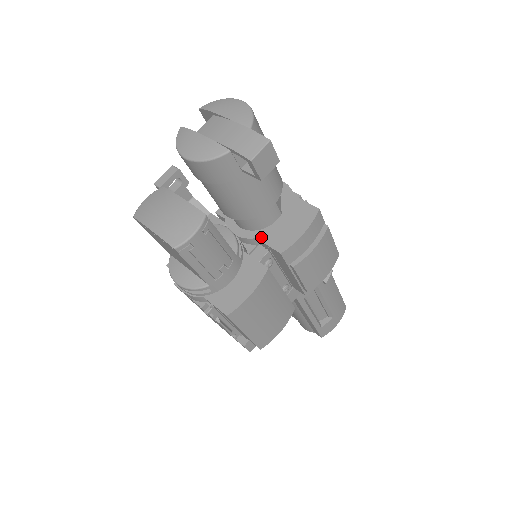
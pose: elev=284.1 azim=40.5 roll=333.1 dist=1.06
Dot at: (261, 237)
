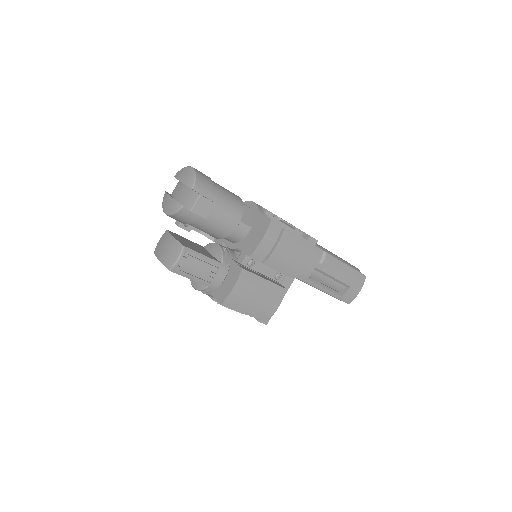
Dot at: (240, 247)
